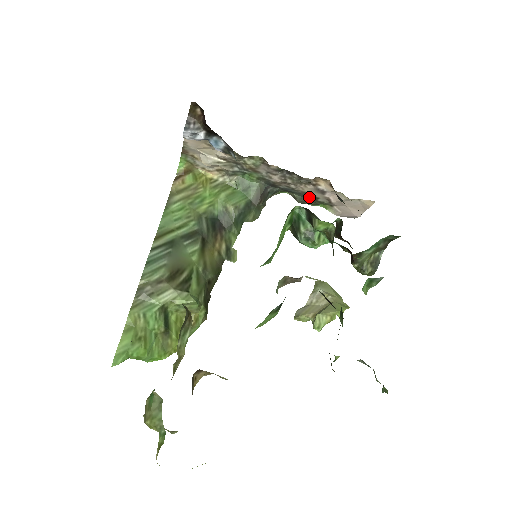
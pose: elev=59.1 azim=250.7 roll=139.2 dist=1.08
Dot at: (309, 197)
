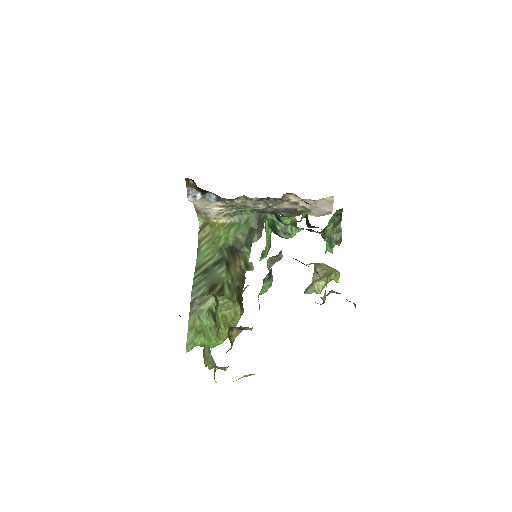
Dot at: (291, 211)
